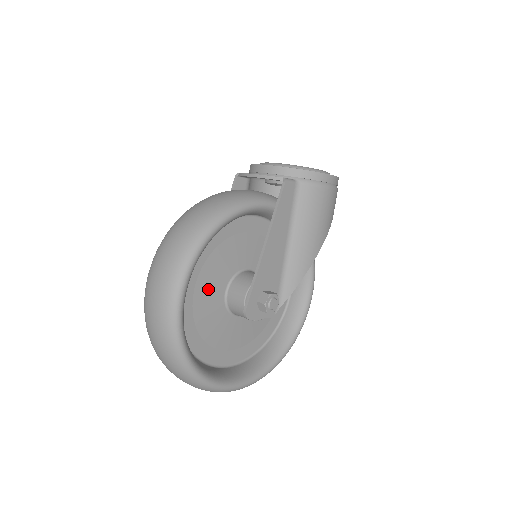
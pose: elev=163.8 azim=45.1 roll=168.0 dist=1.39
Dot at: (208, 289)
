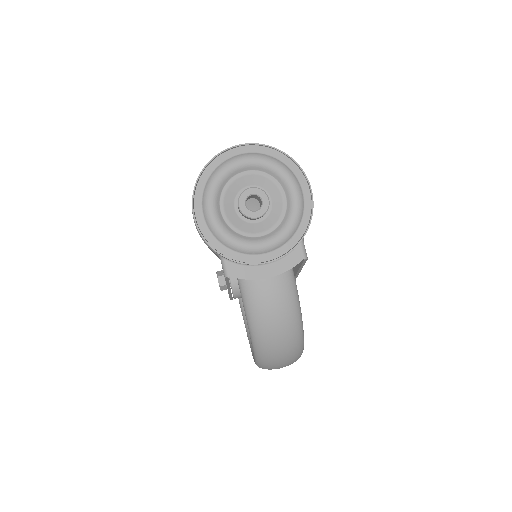
Dot at: occluded
